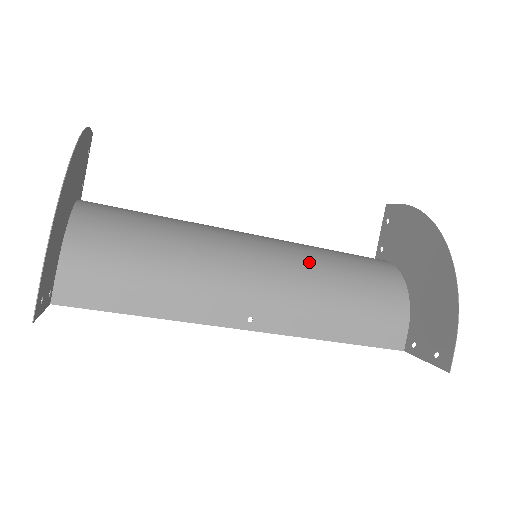
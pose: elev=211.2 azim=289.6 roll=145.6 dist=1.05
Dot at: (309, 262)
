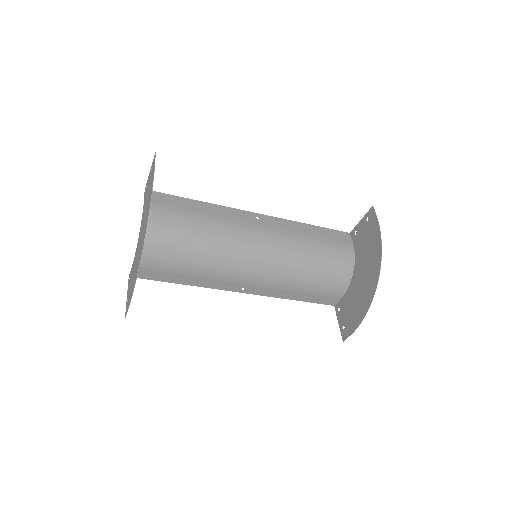
Dot at: (291, 259)
